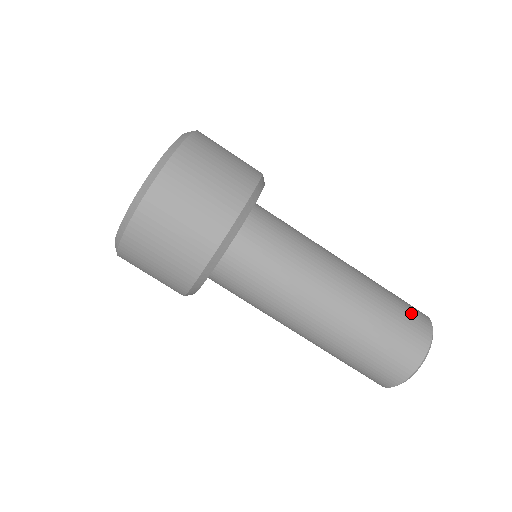
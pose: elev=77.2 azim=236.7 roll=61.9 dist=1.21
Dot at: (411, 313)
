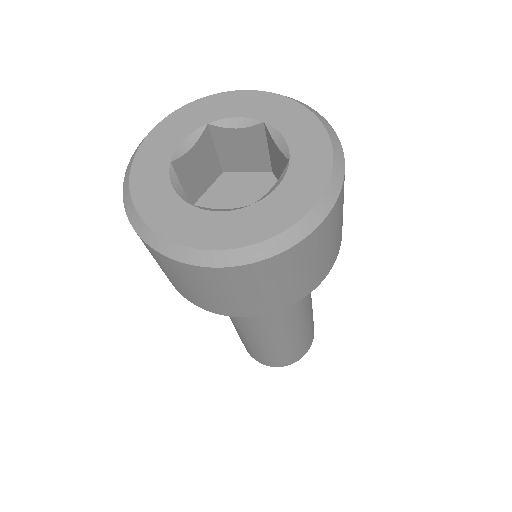
Dot at: occluded
